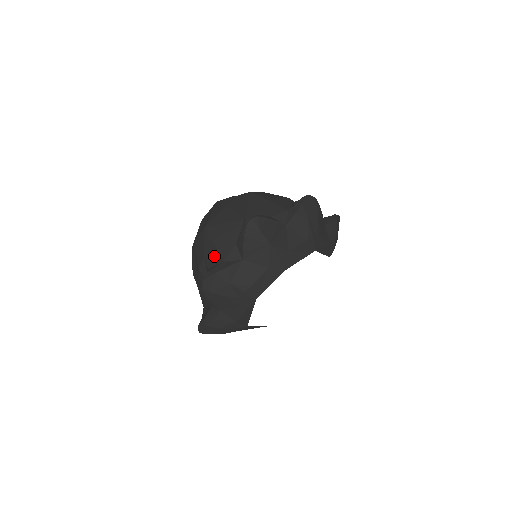
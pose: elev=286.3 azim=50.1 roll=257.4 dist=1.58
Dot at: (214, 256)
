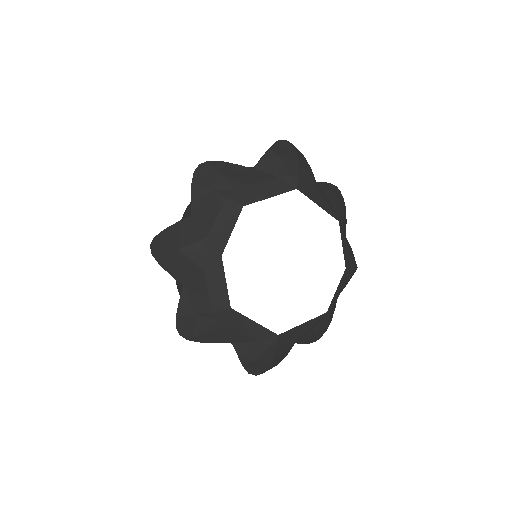
Dot at: occluded
